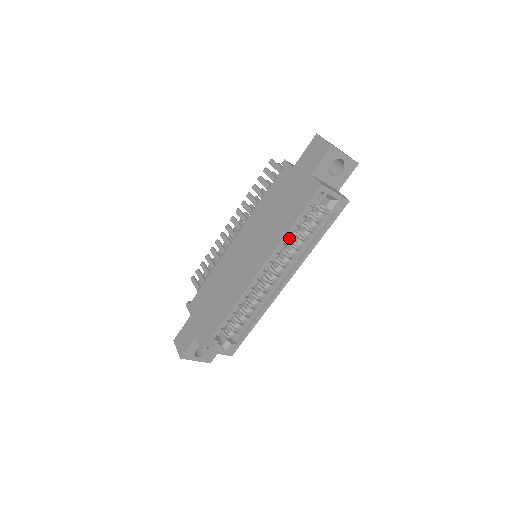
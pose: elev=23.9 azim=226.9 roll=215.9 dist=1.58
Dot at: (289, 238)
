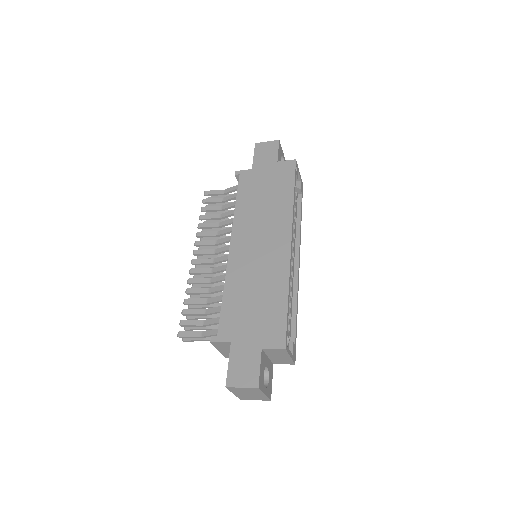
Dot at: occluded
